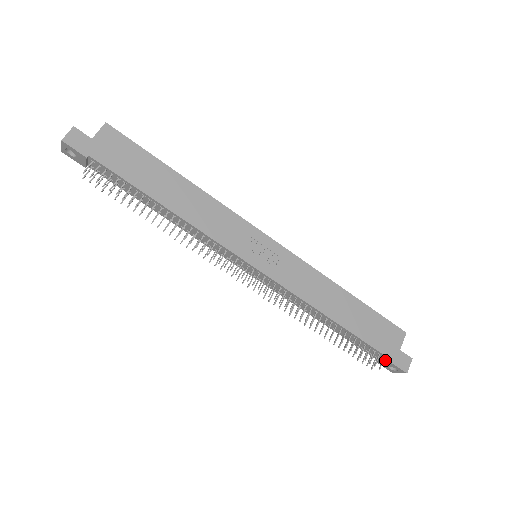
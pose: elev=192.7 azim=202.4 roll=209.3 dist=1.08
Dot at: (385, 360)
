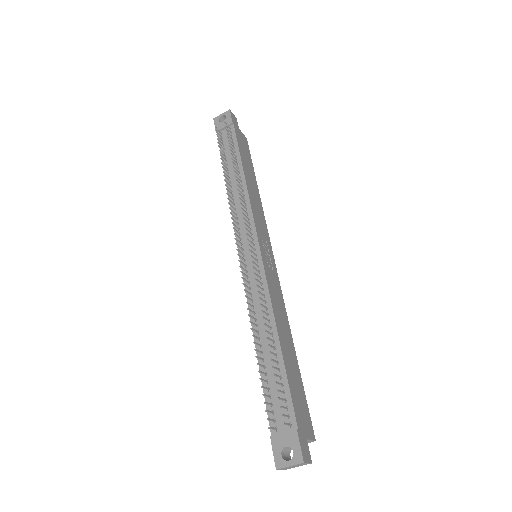
Dot at: (288, 431)
